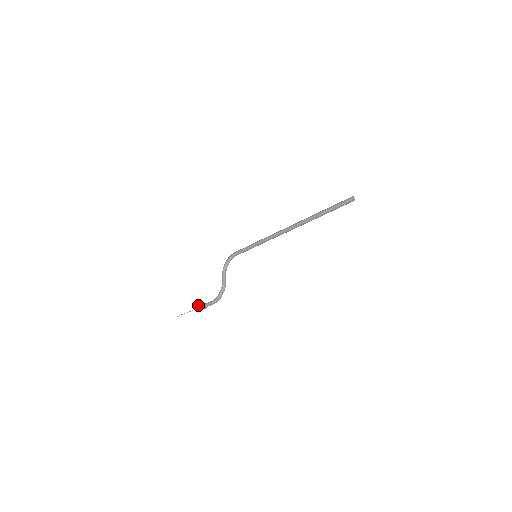
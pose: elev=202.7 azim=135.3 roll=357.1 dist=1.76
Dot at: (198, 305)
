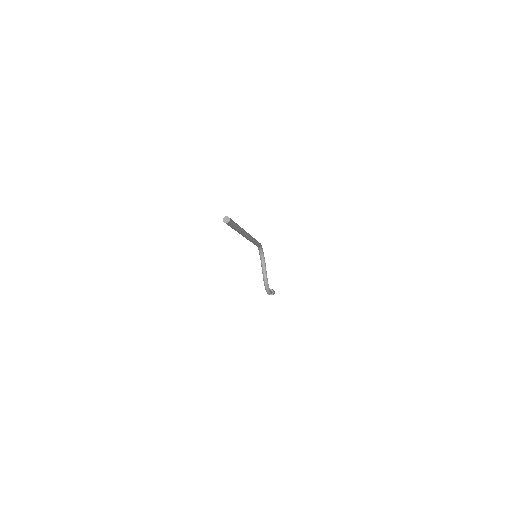
Dot at: occluded
